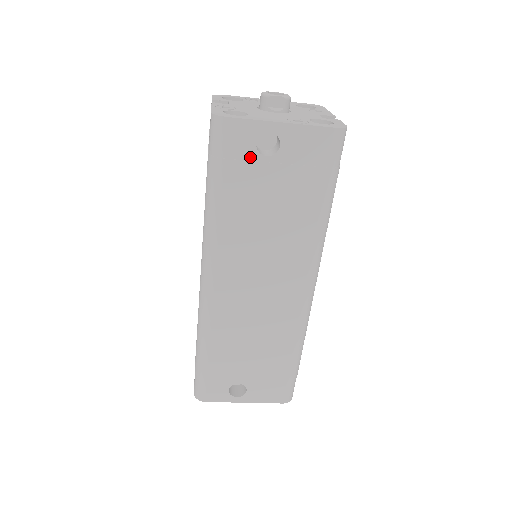
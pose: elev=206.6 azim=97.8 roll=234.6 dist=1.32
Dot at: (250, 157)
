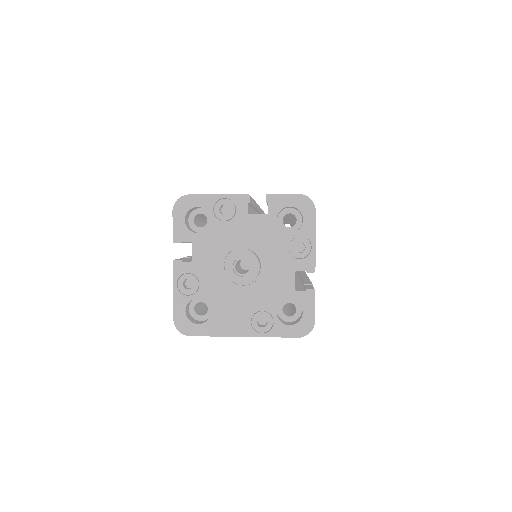
Dot at: occluded
